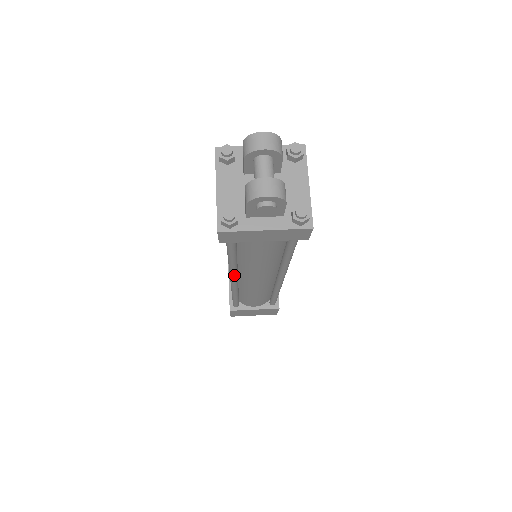
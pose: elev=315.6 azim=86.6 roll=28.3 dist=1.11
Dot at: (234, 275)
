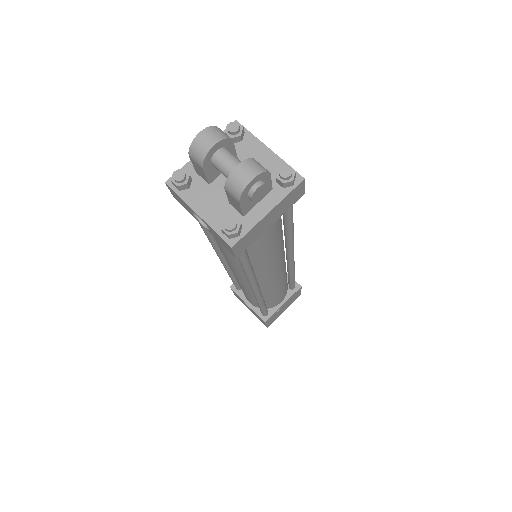
Dot at: (256, 284)
